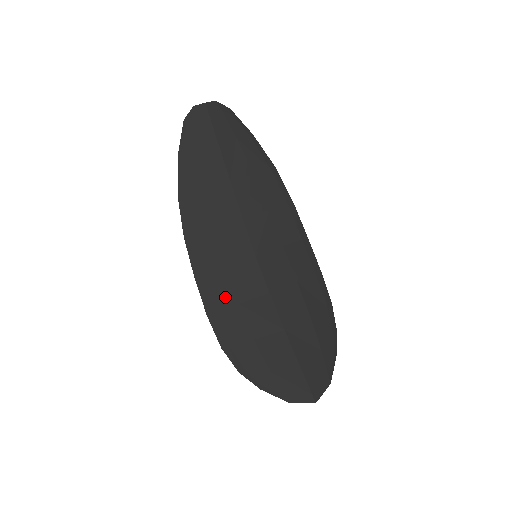
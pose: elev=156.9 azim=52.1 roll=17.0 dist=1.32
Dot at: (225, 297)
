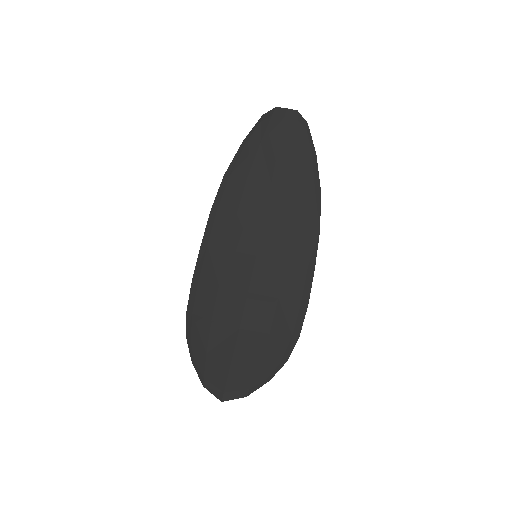
Dot at: (213, 274)
